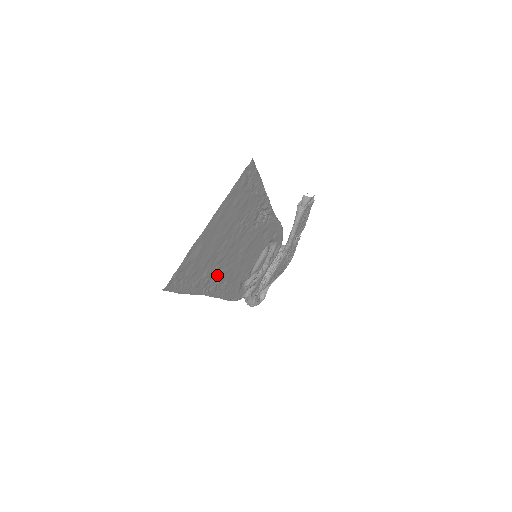
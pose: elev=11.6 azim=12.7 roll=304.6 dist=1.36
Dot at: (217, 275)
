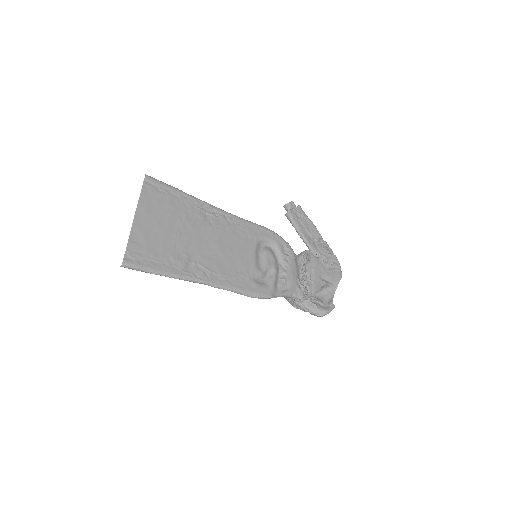
Dot at: (195, 263)
